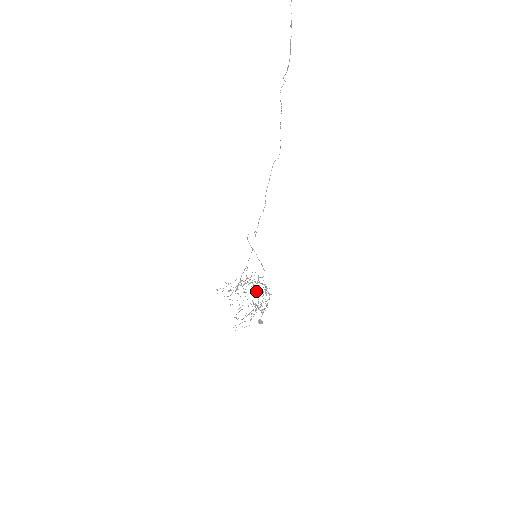
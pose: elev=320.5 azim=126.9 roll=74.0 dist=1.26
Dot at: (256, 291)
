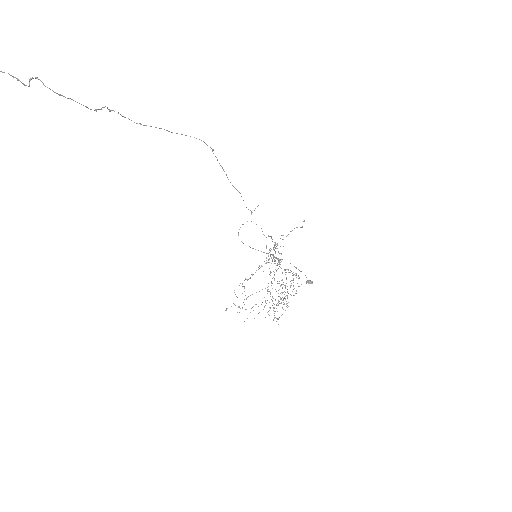
Dot at: occluded
